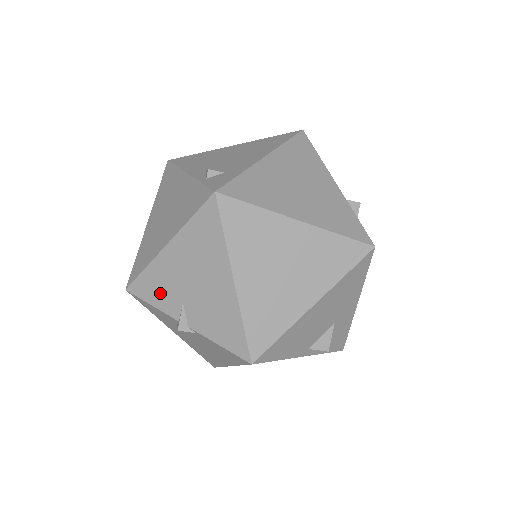
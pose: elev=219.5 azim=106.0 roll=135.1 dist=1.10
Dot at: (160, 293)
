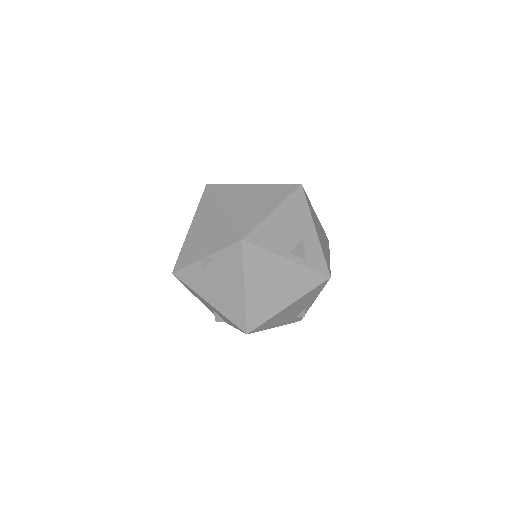
Dot at: (190, 255)
